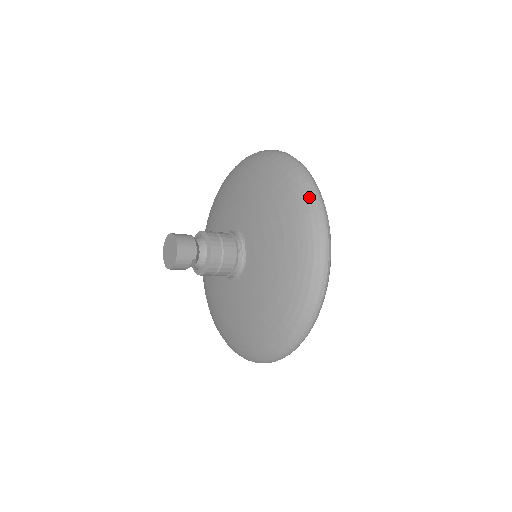
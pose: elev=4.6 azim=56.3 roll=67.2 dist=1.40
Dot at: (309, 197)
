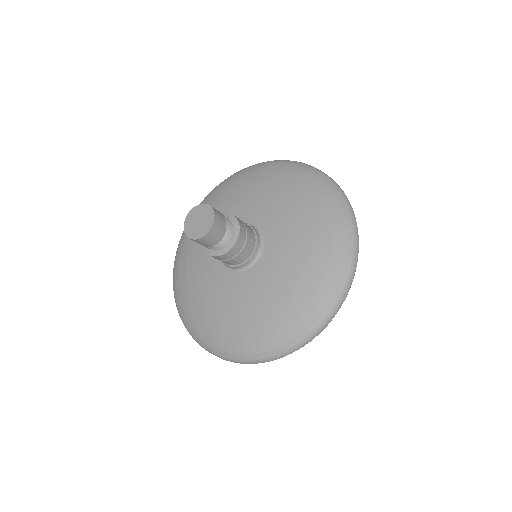
Dot at: (269, 162)
